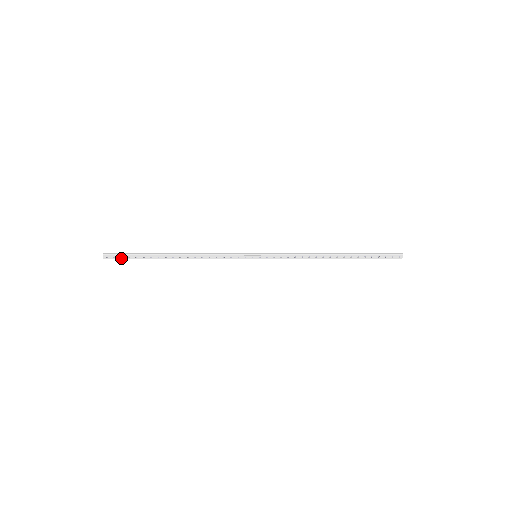
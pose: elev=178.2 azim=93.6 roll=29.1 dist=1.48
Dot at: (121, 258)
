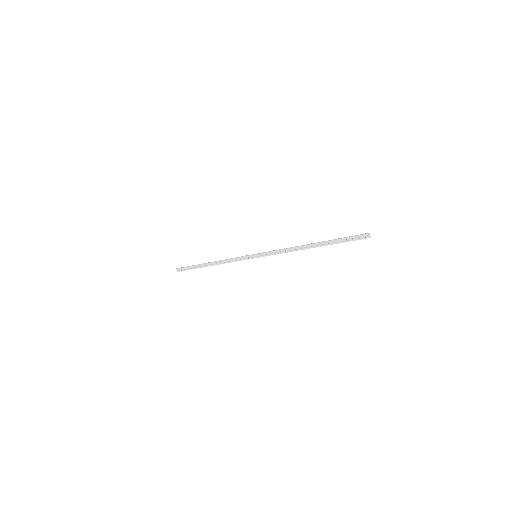
Dot at: (185, 270)
